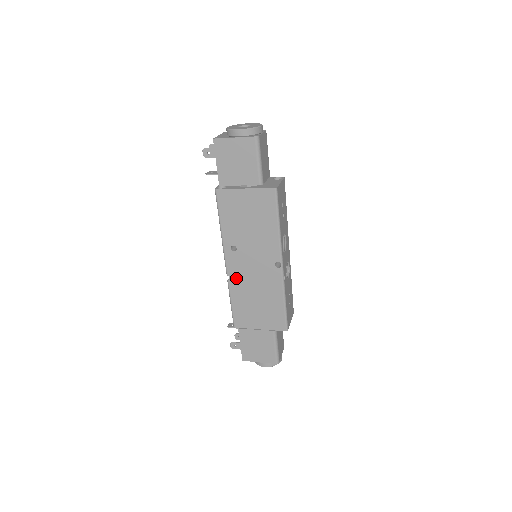
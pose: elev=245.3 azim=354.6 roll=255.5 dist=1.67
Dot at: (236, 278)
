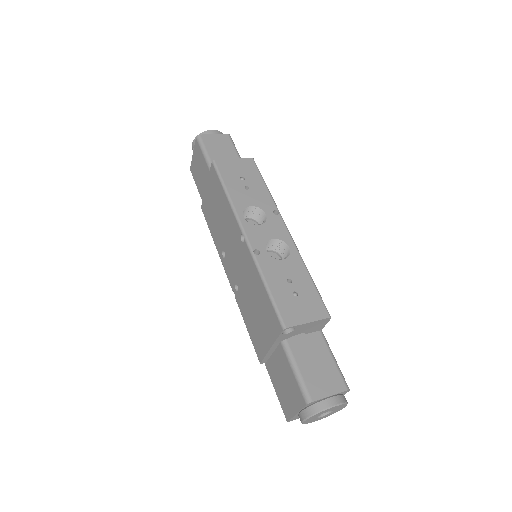
Dot at: occluded
